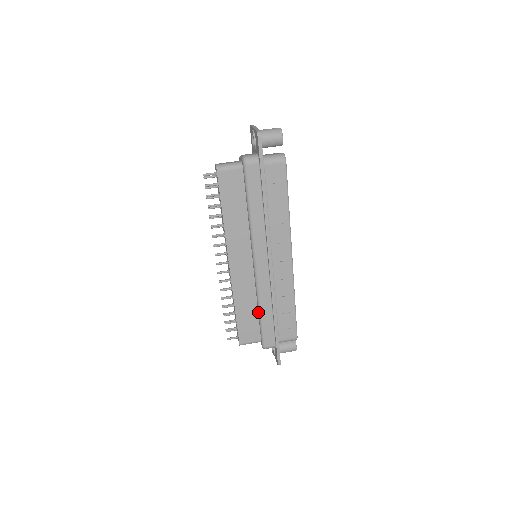
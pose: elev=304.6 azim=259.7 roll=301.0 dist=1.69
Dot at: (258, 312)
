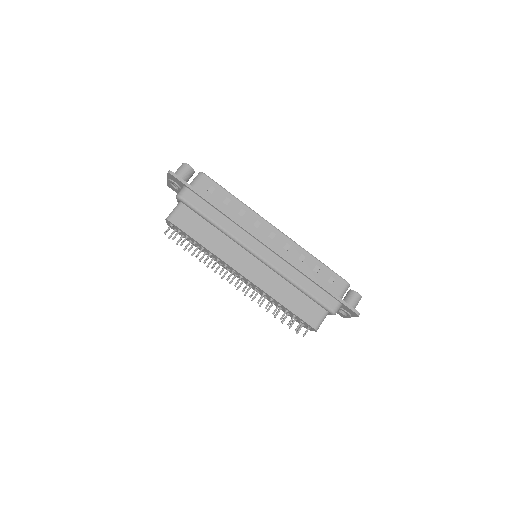
Dot at: (299, 290)
